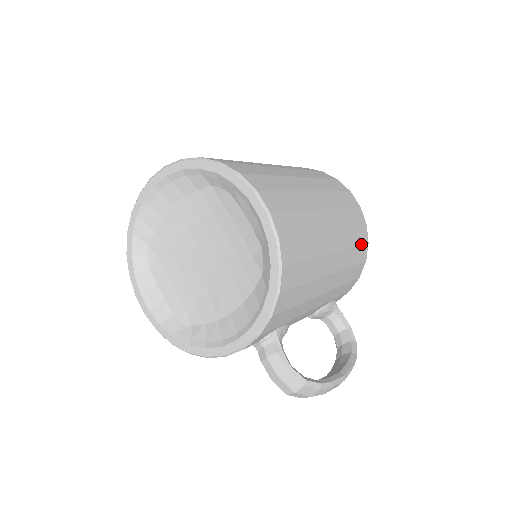
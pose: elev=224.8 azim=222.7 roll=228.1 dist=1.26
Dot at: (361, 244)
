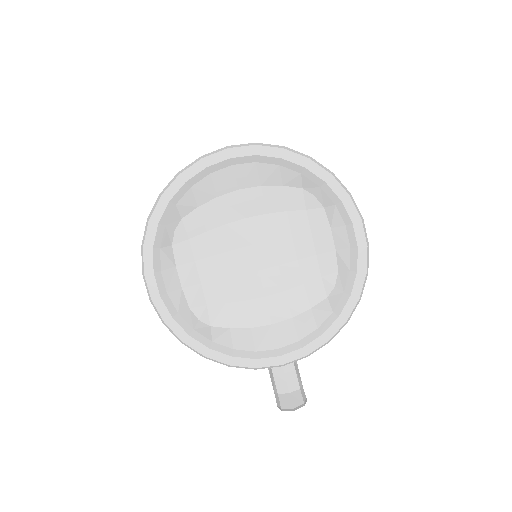
Dot at: occluded
